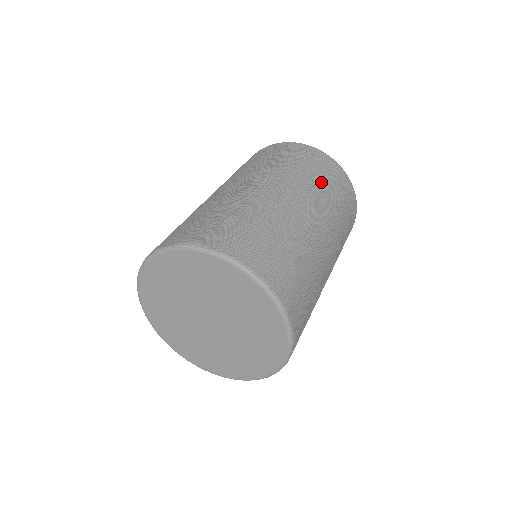
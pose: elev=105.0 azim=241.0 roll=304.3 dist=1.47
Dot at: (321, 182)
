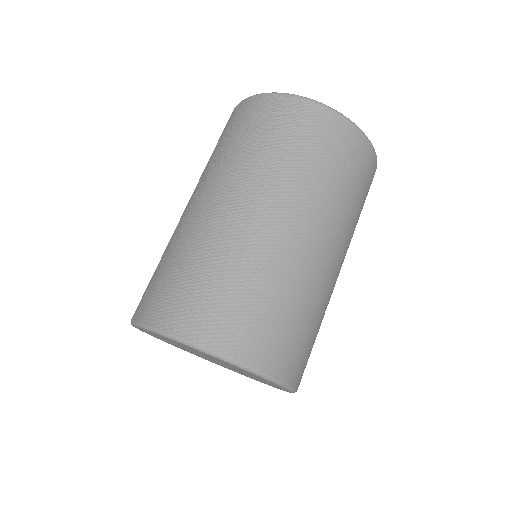
Dot at: (326, 173)
